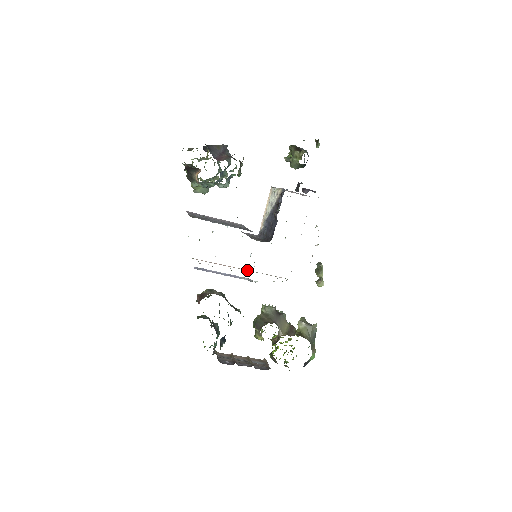
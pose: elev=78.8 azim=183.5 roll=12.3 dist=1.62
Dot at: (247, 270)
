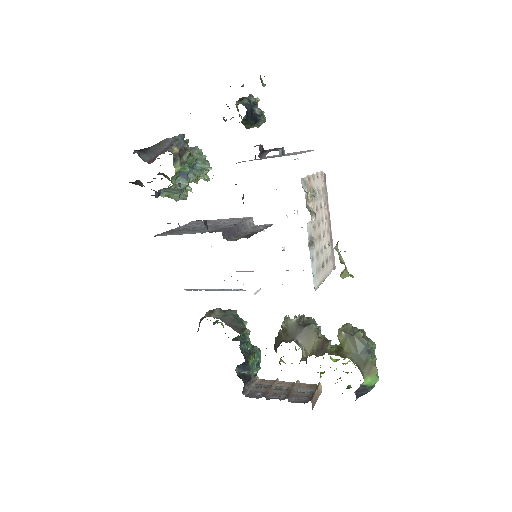
Dot at: occluded
